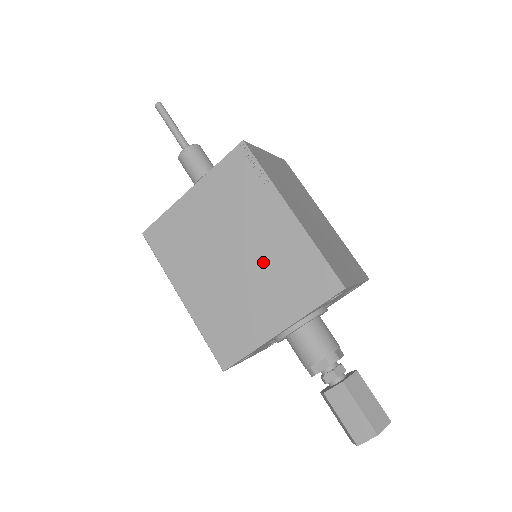
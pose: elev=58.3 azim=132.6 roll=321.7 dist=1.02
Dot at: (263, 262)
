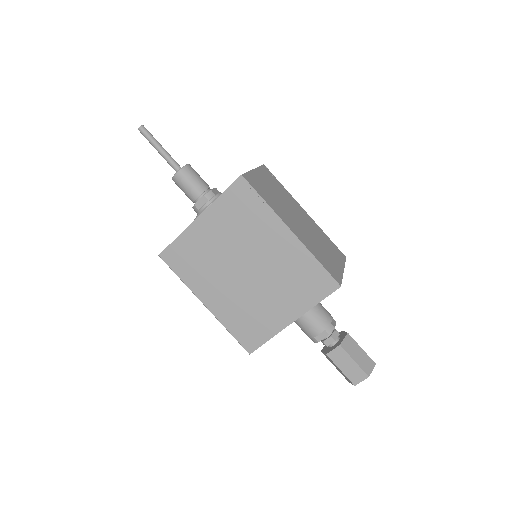
Dot at: (272, 272)
